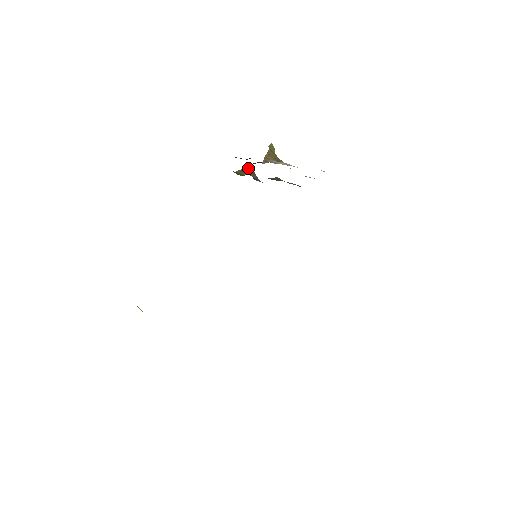
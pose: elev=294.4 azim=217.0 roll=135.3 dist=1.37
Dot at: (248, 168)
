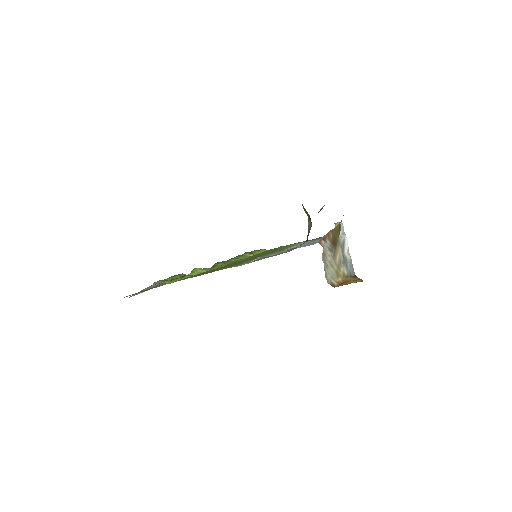
Dot at: occluded
